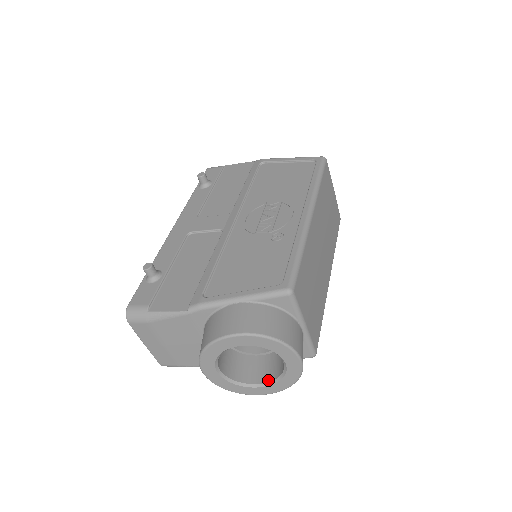
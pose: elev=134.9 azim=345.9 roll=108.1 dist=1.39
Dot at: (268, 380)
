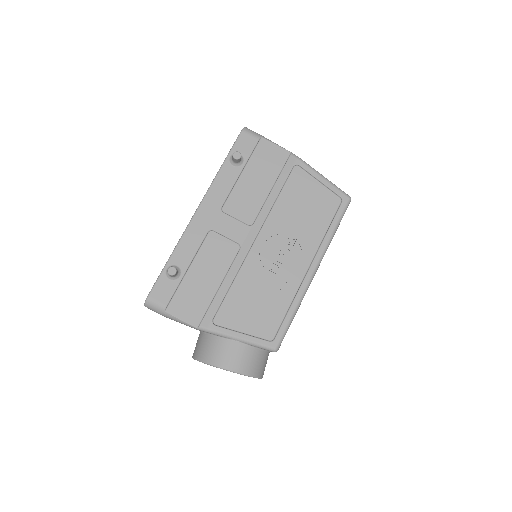
Dot at: occluded
